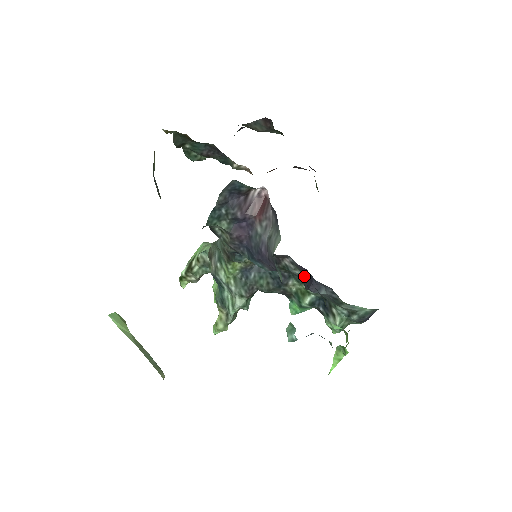
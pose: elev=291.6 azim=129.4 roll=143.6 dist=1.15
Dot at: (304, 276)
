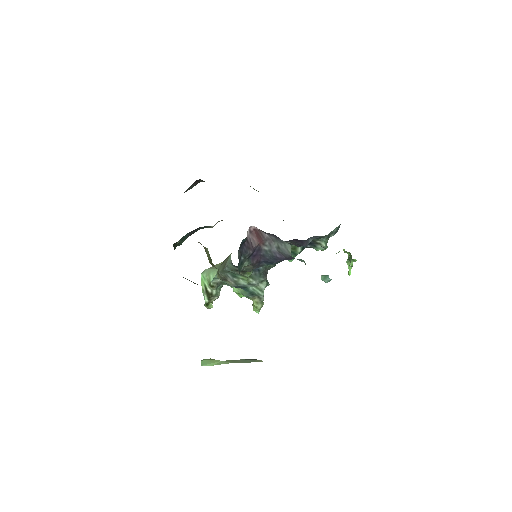
Dot at: (294, 242)
